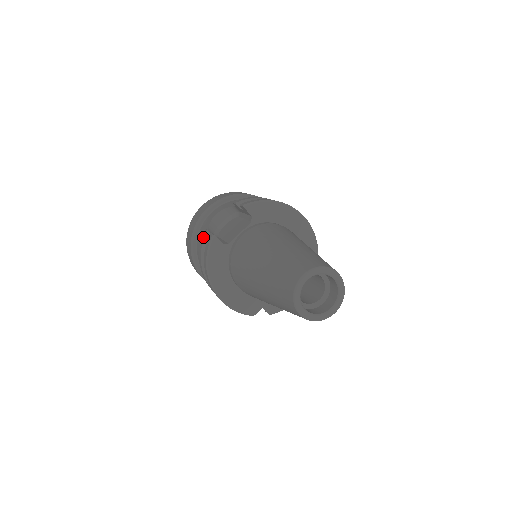
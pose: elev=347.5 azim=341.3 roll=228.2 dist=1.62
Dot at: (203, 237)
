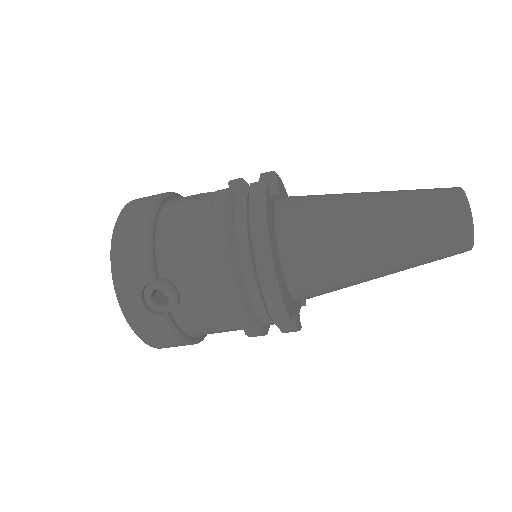
Dot at: (223, 195)
